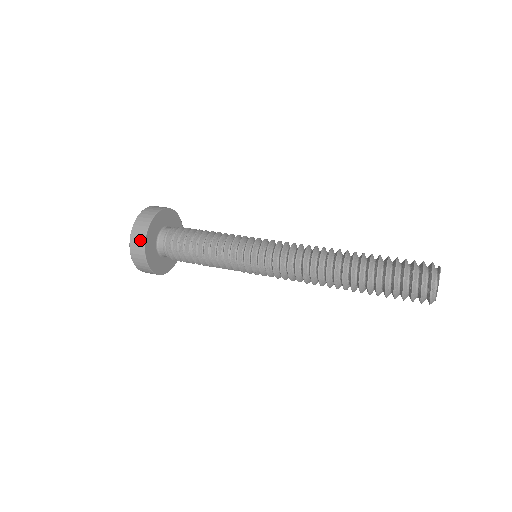
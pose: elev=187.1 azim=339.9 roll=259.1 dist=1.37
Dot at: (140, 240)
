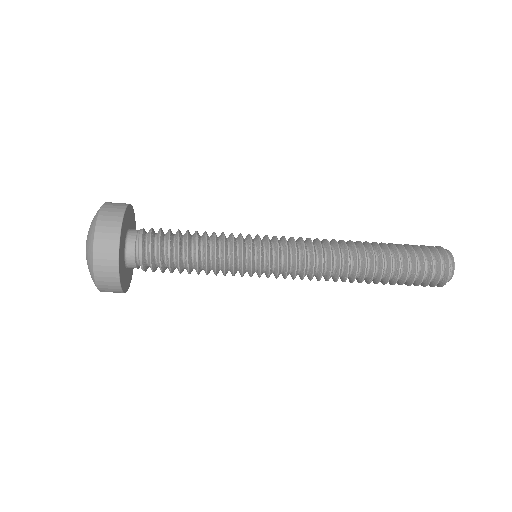
Dot at: (110, 266)
